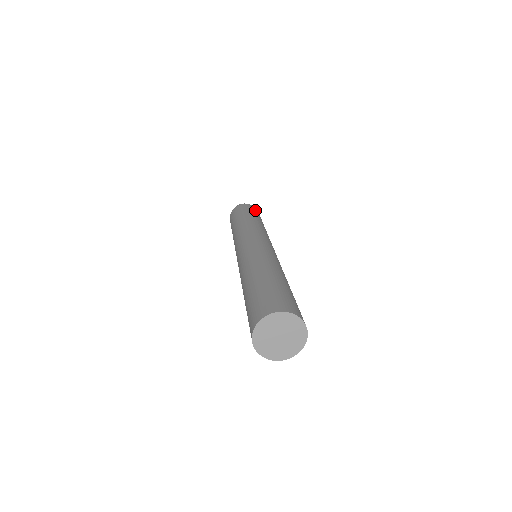
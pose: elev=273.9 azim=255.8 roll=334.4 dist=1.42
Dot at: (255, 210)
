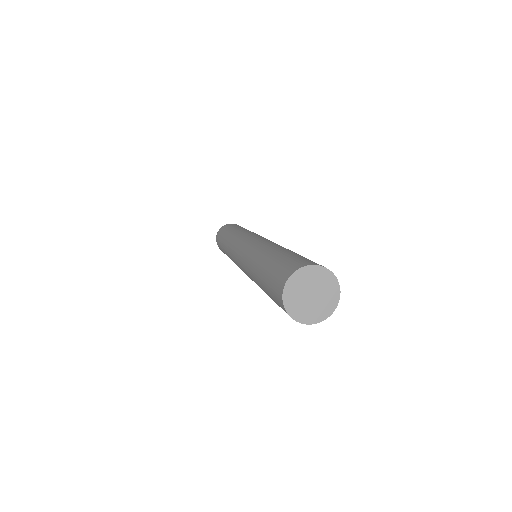
Dot at: occluded
